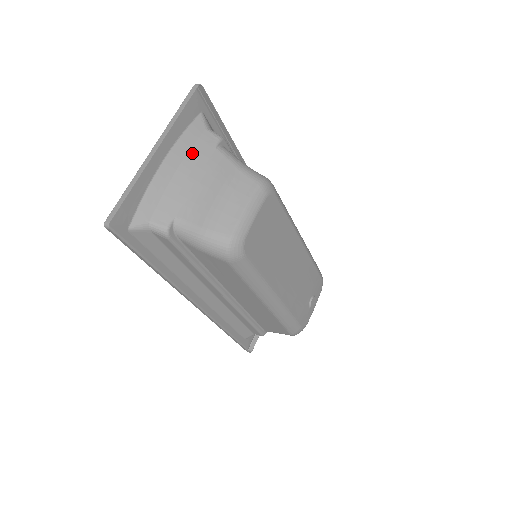
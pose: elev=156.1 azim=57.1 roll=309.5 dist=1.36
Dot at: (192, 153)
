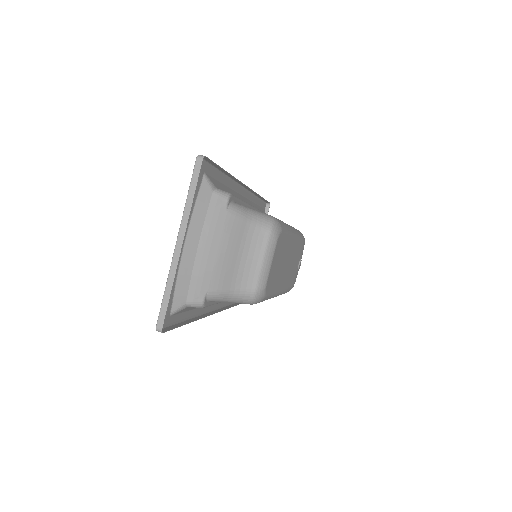
Dot at: (207, 225)
